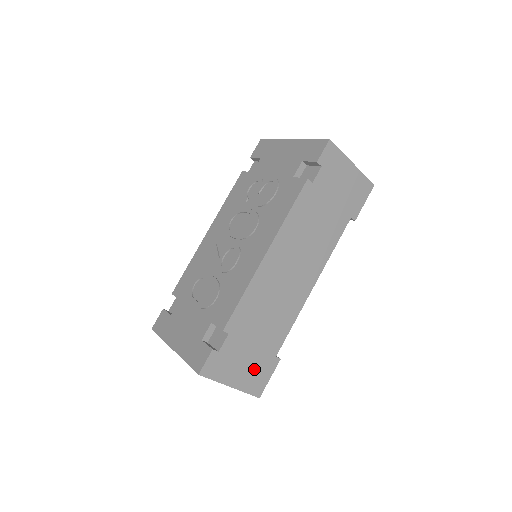
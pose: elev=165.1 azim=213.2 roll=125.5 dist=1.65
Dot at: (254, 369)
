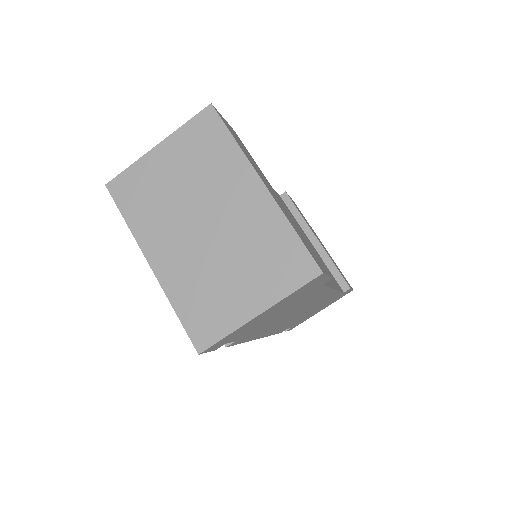
Dot at: (331, 302)
